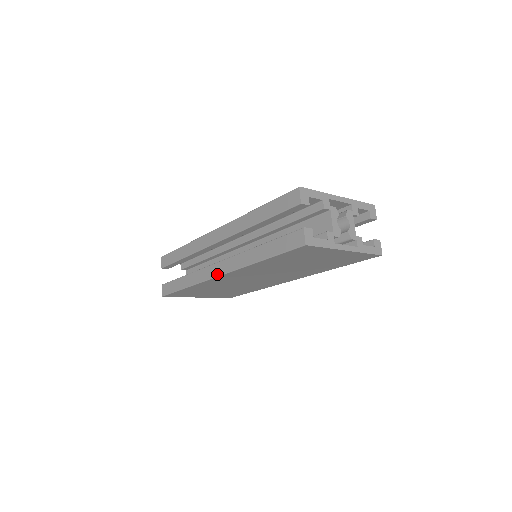
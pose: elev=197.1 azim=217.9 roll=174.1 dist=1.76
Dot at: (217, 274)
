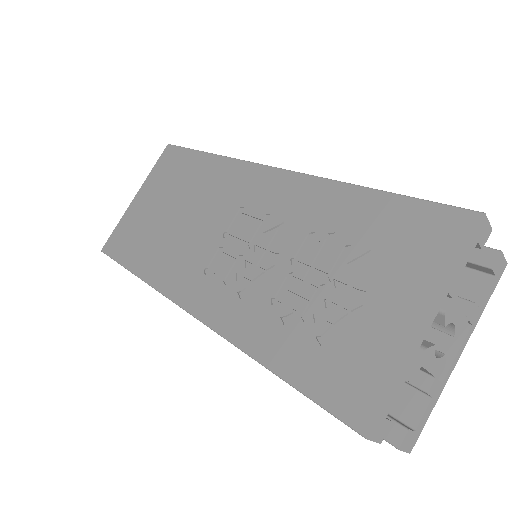
Dot at: occluded
